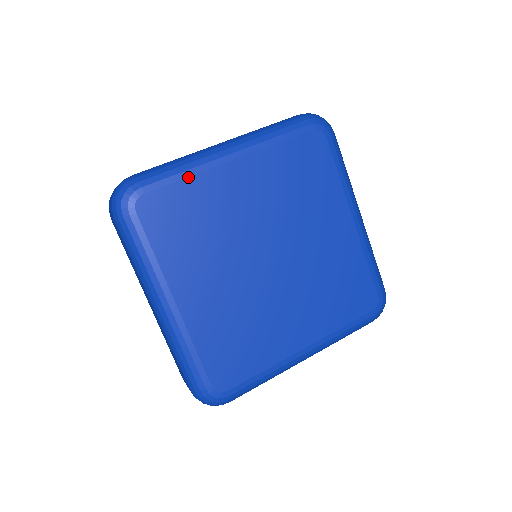
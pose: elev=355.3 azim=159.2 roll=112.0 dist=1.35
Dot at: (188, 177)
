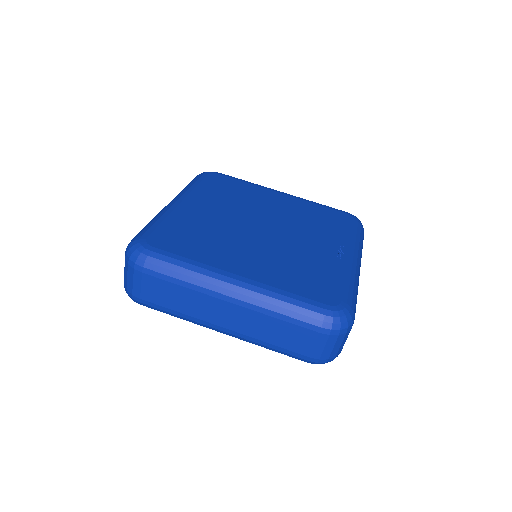
Dot at: (249, 183)
